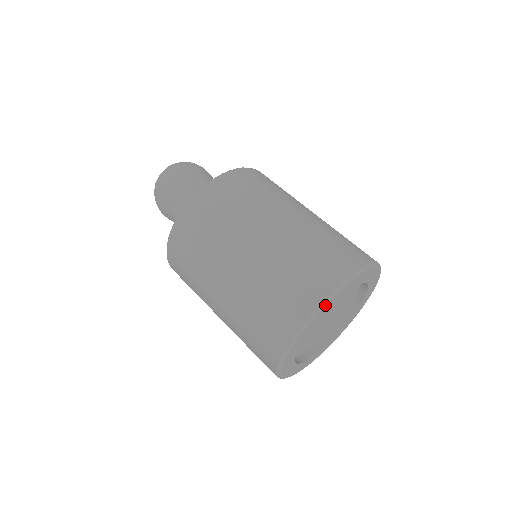
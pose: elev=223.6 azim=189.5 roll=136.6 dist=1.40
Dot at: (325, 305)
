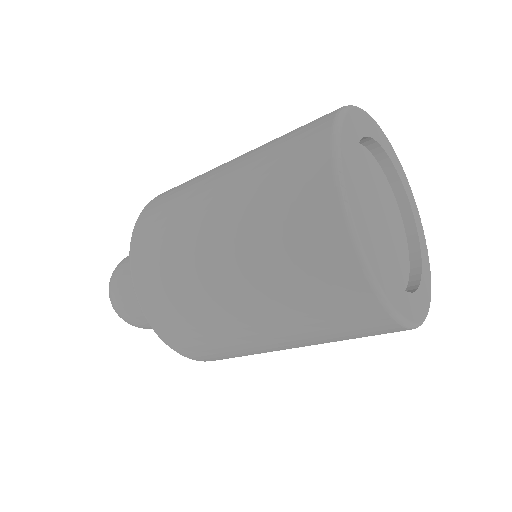
Dot at: (342, 177)
